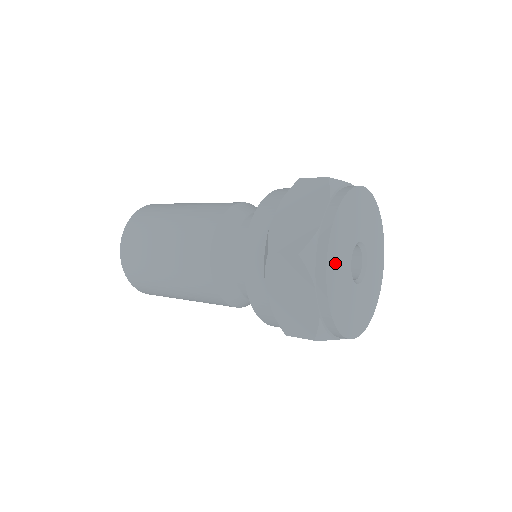
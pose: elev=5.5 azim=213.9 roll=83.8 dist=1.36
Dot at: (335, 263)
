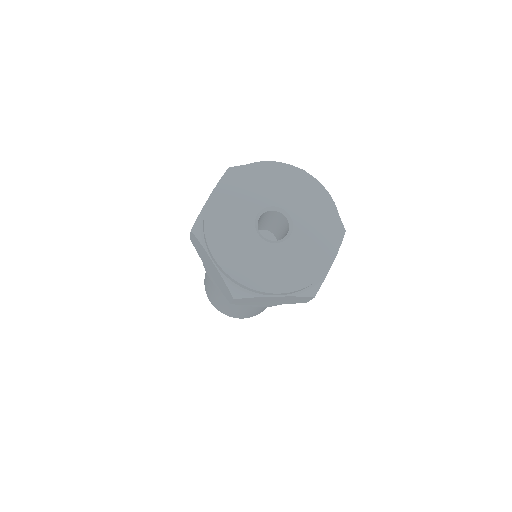
Dot at: (221, 228)
